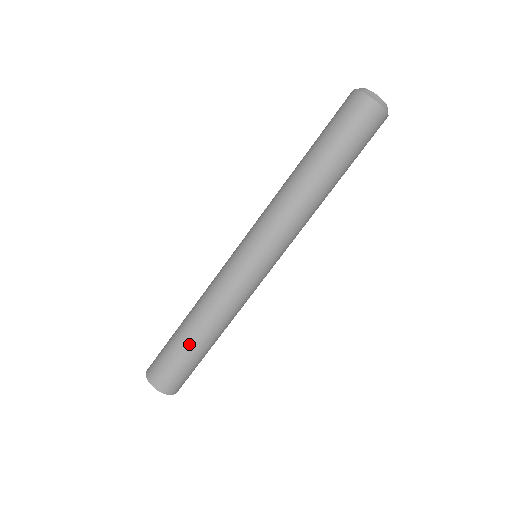
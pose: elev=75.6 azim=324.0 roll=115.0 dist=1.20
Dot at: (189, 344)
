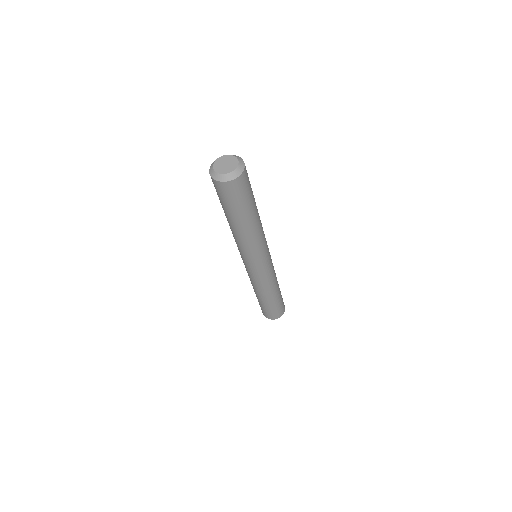
Dot at: (259, 300)
